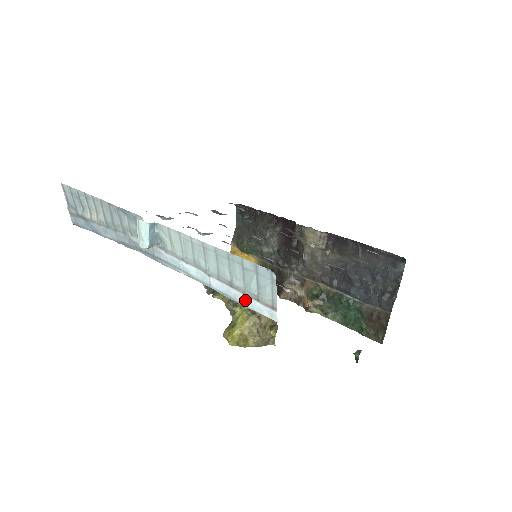
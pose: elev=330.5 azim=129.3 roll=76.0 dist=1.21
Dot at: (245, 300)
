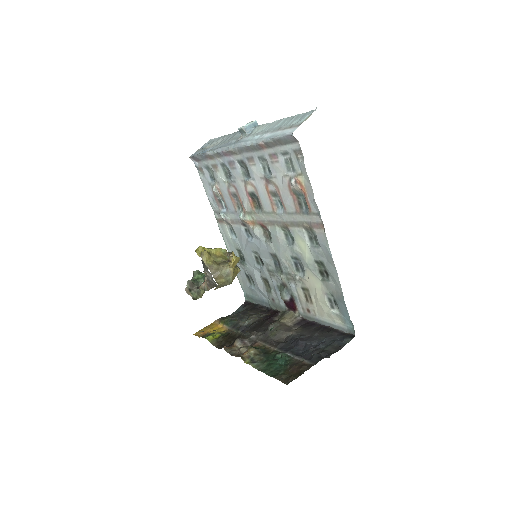
Dot at: (281, 132)
